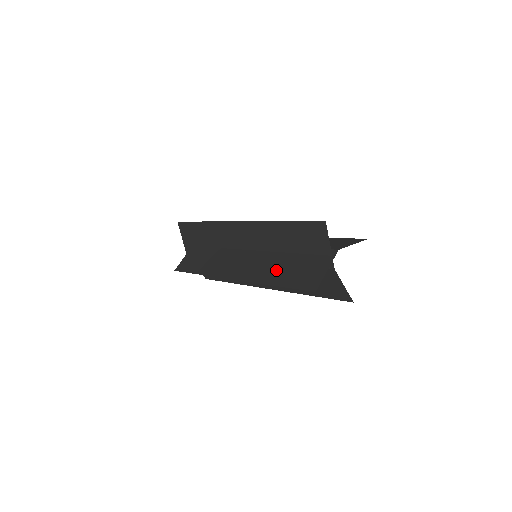
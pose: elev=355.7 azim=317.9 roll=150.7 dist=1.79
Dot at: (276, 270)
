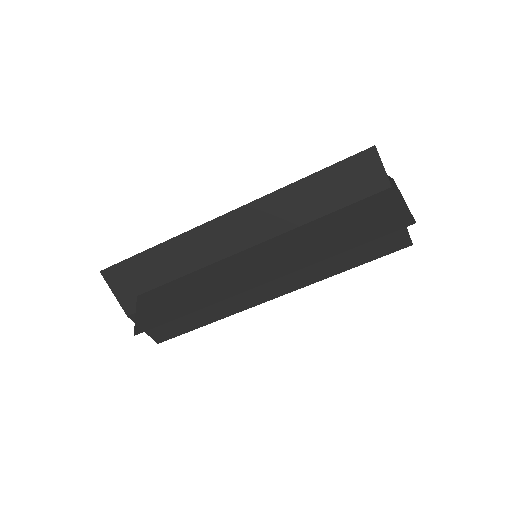
Dot at: (326, 239)
